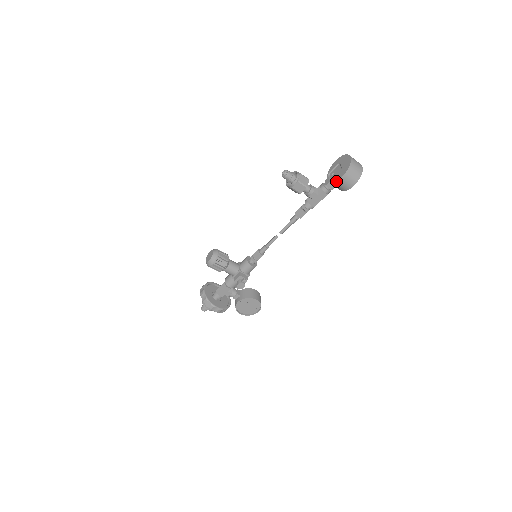
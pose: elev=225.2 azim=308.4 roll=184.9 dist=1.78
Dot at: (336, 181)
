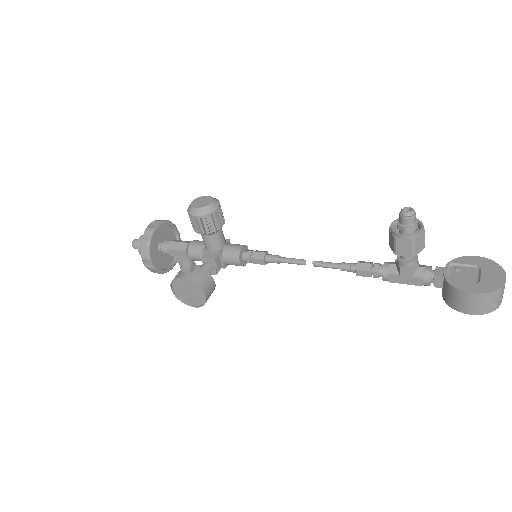
Dot at: (458, 288)
